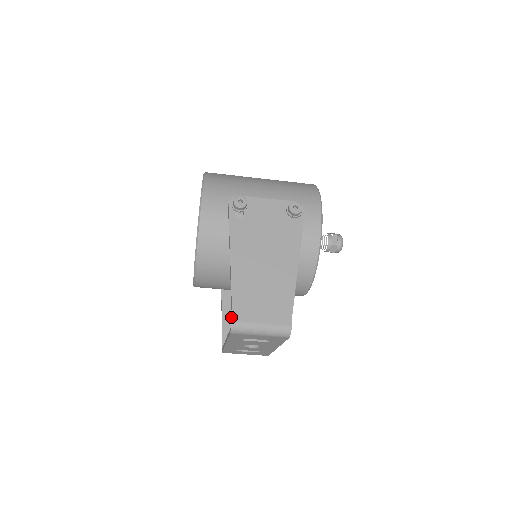
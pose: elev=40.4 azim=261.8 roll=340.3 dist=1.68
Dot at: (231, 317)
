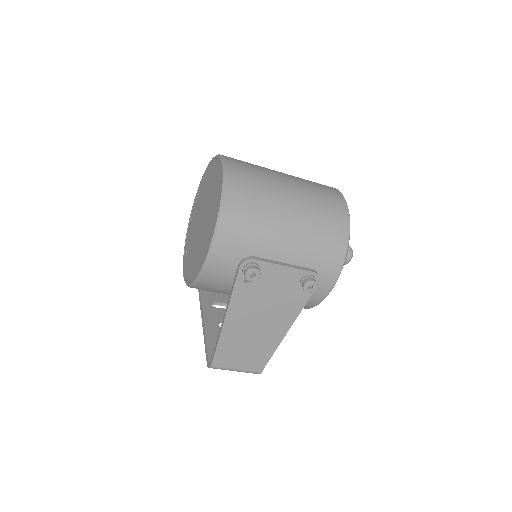
Dot at: occluded
